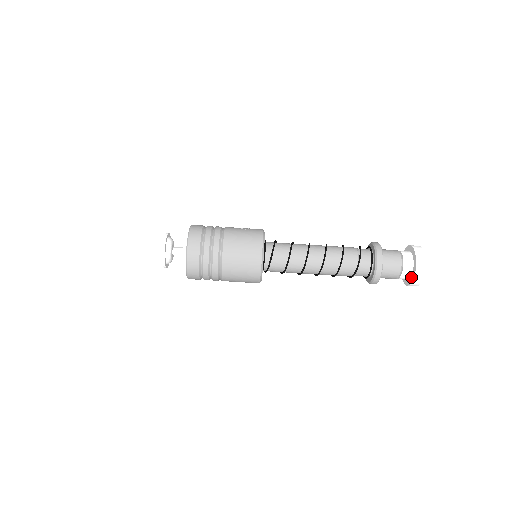
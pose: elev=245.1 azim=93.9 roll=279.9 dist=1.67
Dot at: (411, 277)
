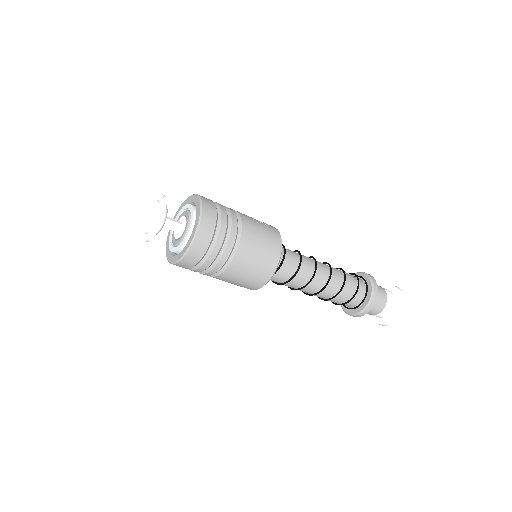
Dot at: (386, 318)
